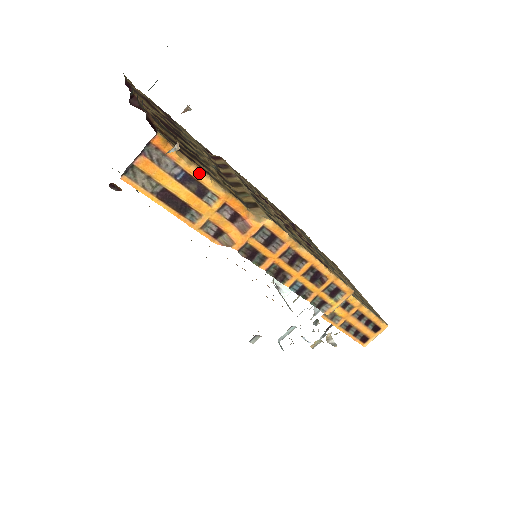
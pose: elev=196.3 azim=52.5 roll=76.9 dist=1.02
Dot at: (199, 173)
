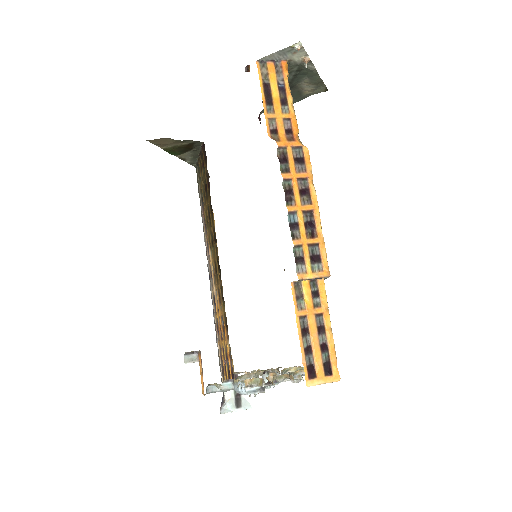
Dot at: (290, 93)
